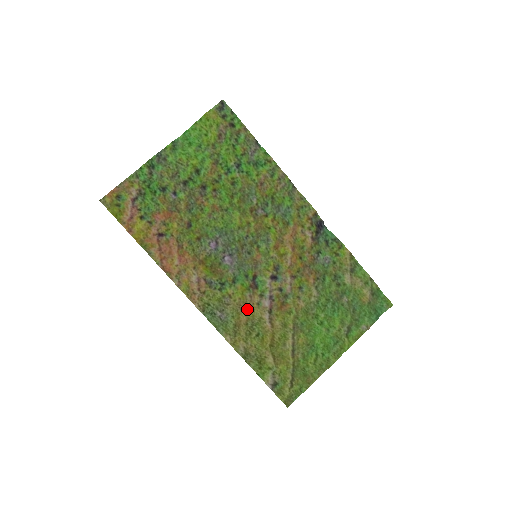
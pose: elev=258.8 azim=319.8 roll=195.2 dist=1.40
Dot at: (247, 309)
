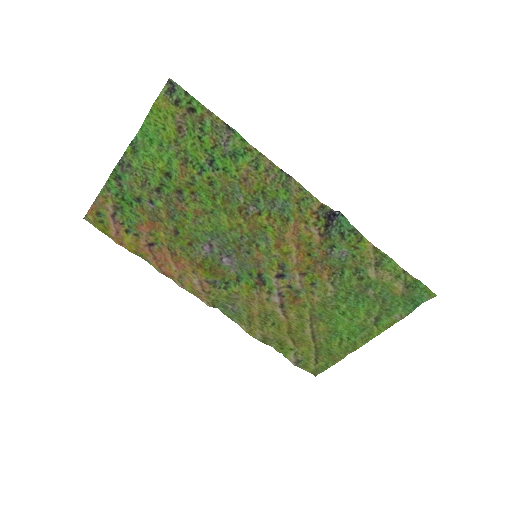
Dot at: (257, 304)
